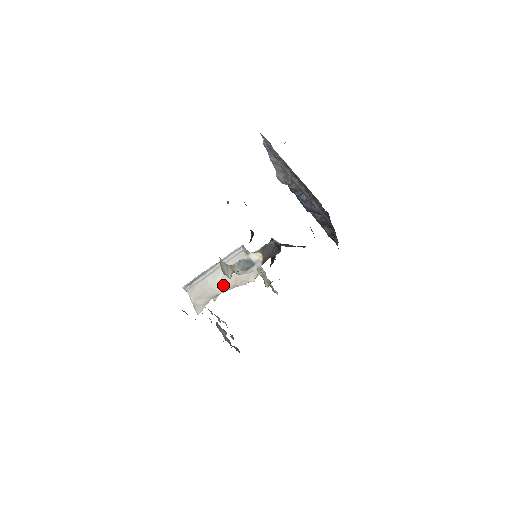
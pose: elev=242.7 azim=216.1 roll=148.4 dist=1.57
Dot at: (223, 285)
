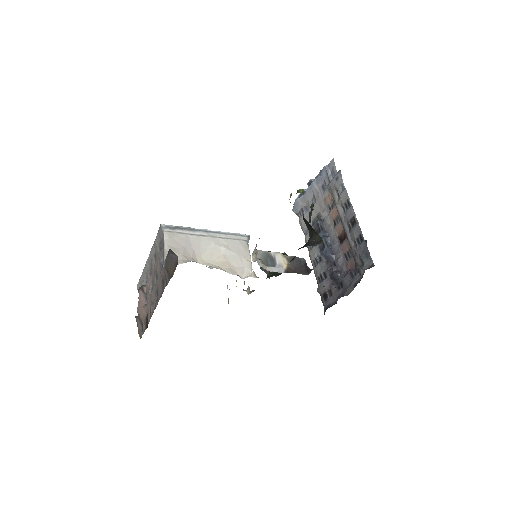
Dot at: (206, 257)
